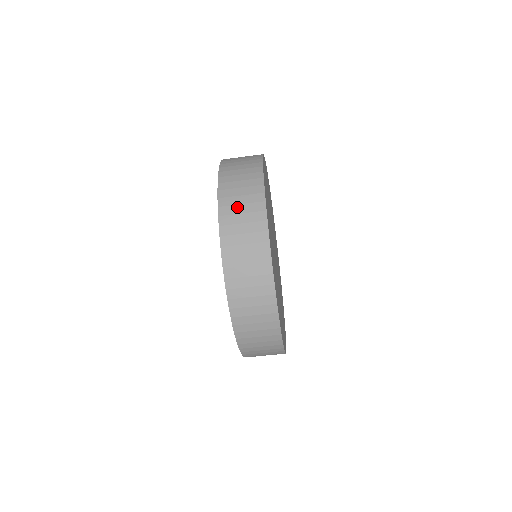
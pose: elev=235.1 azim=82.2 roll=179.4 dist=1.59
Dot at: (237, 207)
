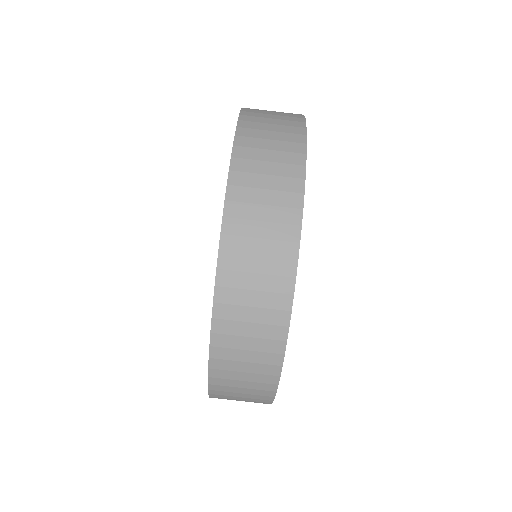
Dot at: (263, 141)
